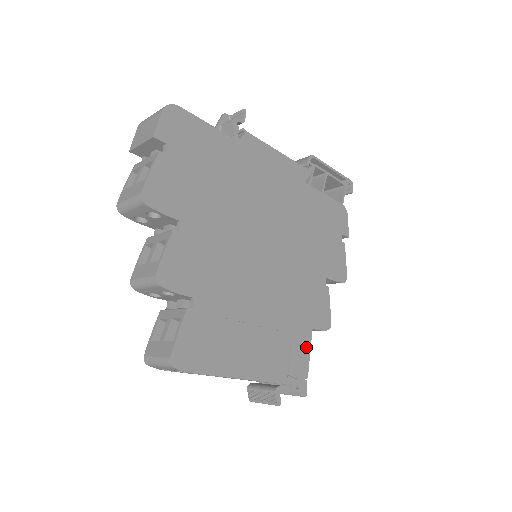
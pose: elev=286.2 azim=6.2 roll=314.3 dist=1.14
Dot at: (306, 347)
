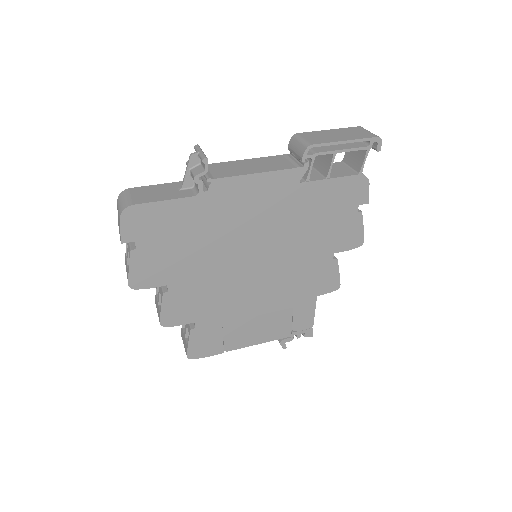
Dot at: (310, 310)
